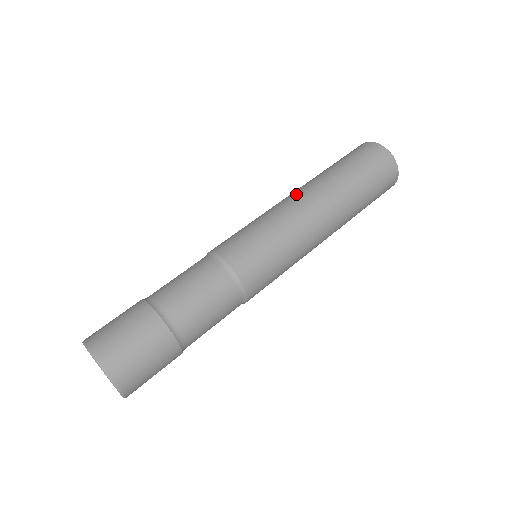
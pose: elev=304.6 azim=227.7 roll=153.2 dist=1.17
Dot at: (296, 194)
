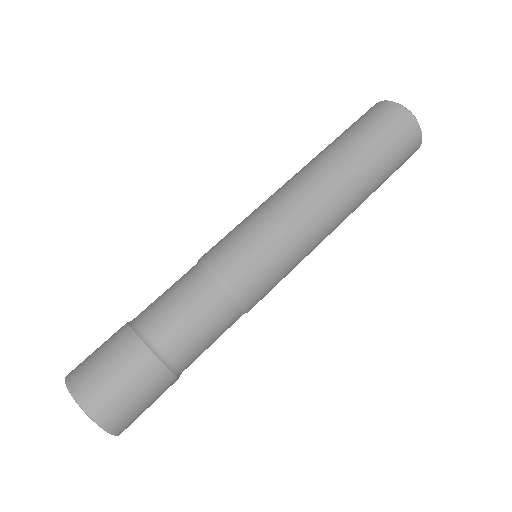
Dot at: occluded
